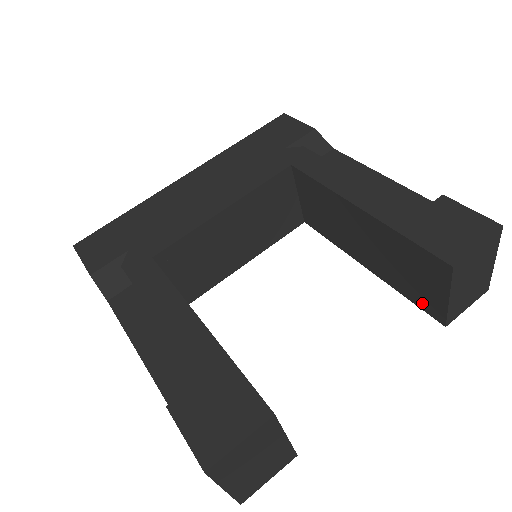
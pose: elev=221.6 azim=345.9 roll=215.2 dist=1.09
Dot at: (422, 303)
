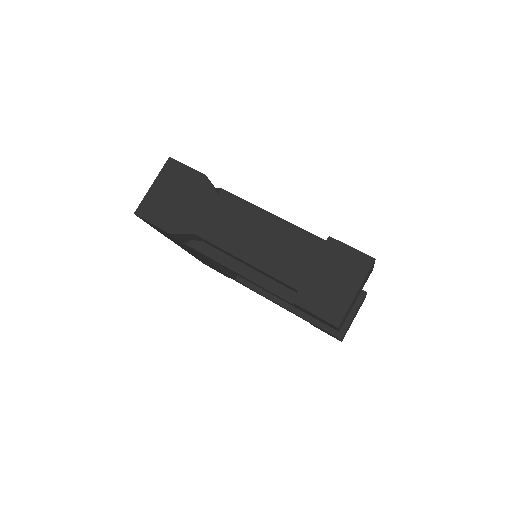
Dot at: occluded
